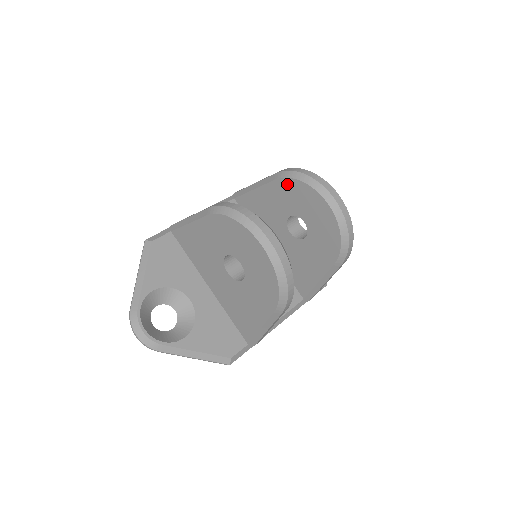
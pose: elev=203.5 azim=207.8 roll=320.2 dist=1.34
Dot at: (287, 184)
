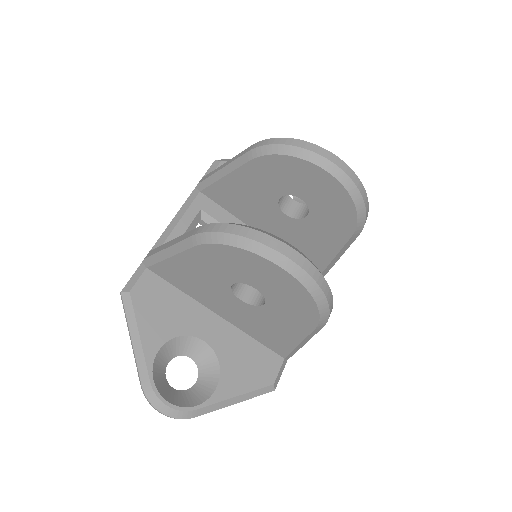
Dot at: (268, 162)
